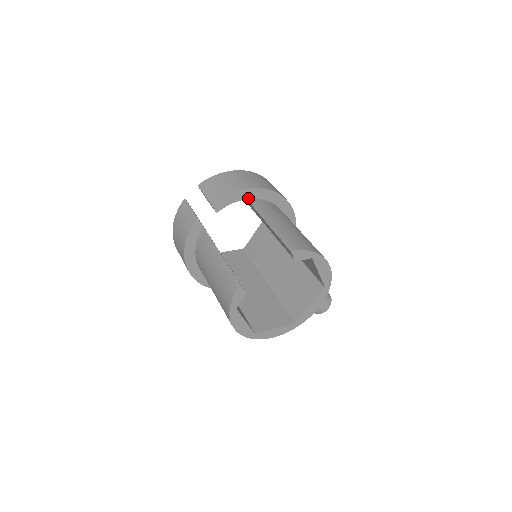
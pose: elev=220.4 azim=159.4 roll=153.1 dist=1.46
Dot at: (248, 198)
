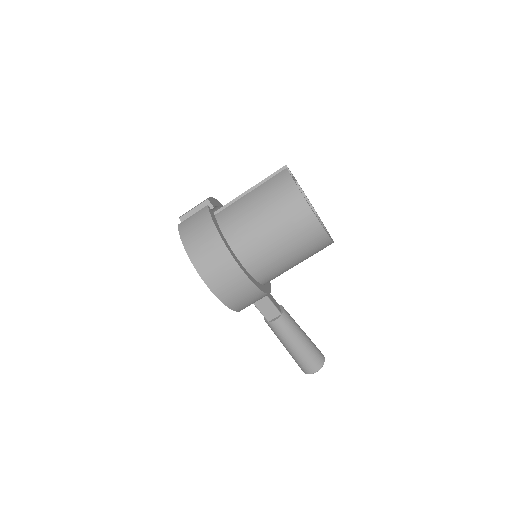
Dot at: (221, 207)
